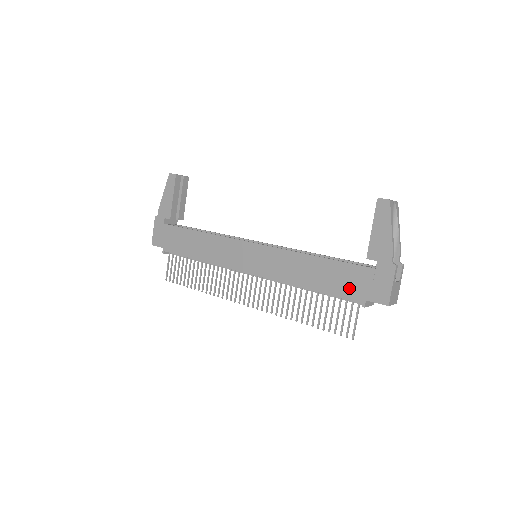
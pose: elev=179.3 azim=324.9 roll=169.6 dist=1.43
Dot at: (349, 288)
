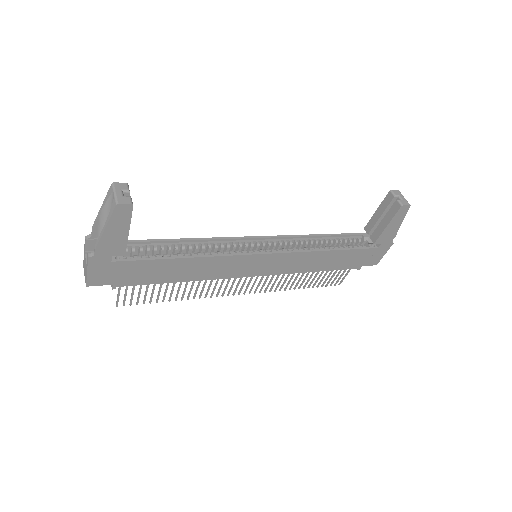
Dot at: (353, 263)
